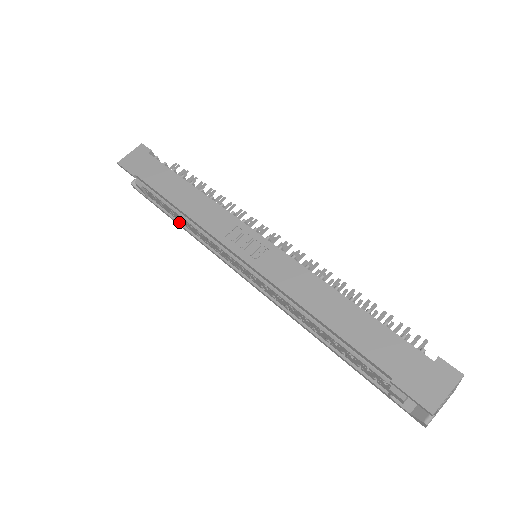
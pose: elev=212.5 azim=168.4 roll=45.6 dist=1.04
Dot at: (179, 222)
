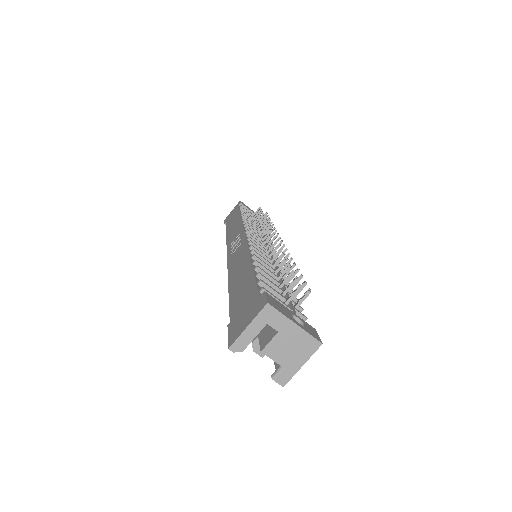
Dot at: occluded
